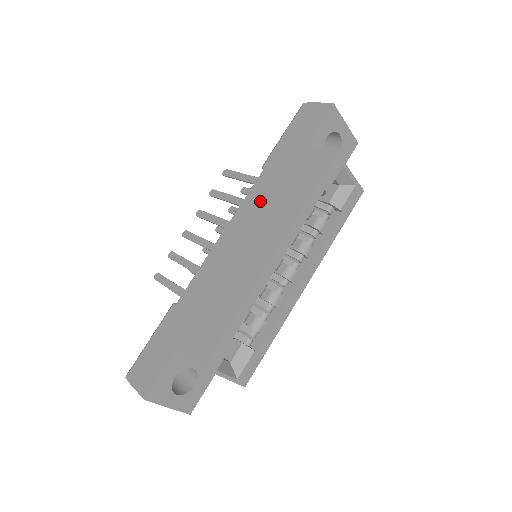
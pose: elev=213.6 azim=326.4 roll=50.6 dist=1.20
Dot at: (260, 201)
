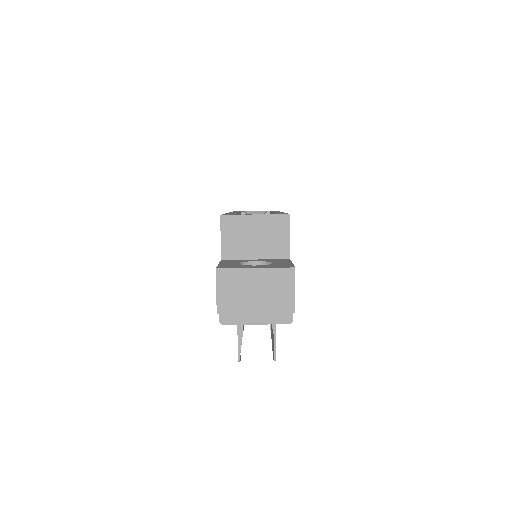
Dot at: occluded
